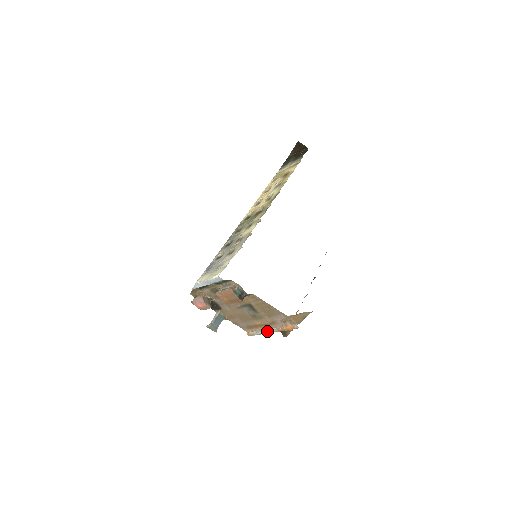
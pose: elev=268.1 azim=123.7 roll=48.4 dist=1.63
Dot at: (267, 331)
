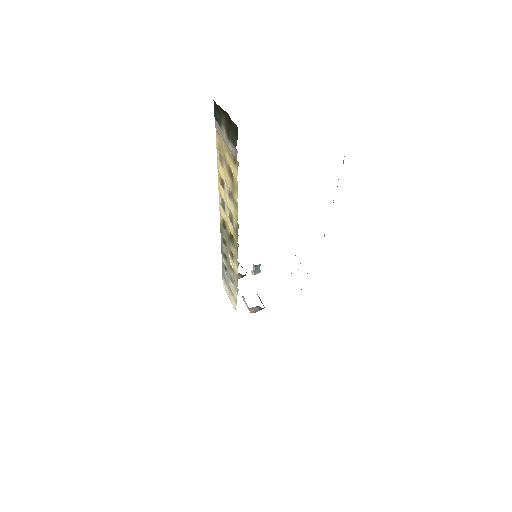
Dot at: occluded
